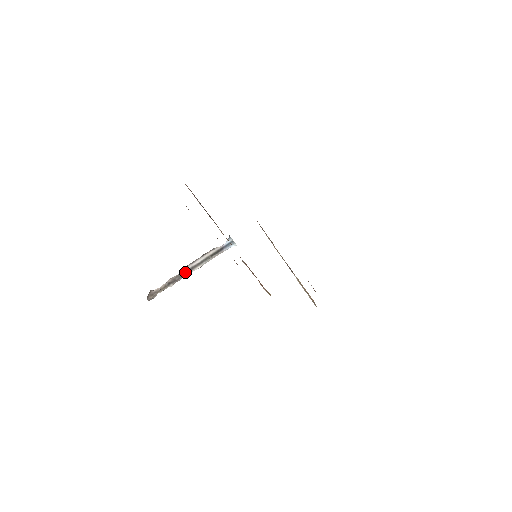
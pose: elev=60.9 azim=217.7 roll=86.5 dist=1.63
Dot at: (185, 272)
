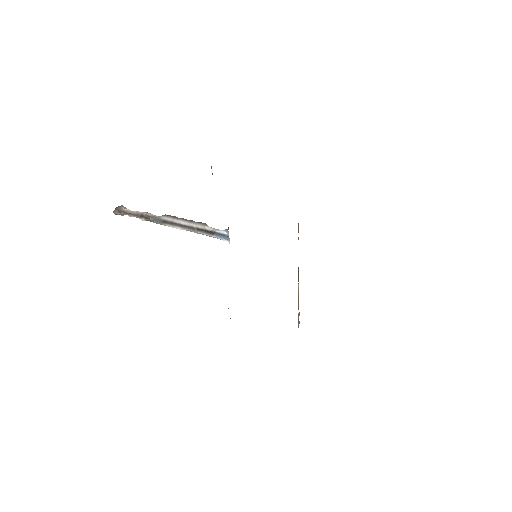
Dot at: (163, 220)
